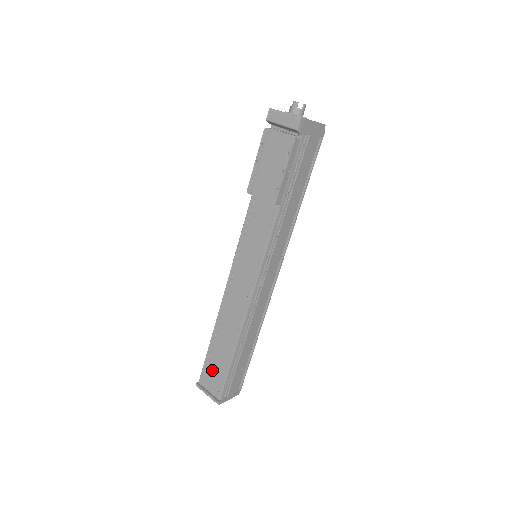
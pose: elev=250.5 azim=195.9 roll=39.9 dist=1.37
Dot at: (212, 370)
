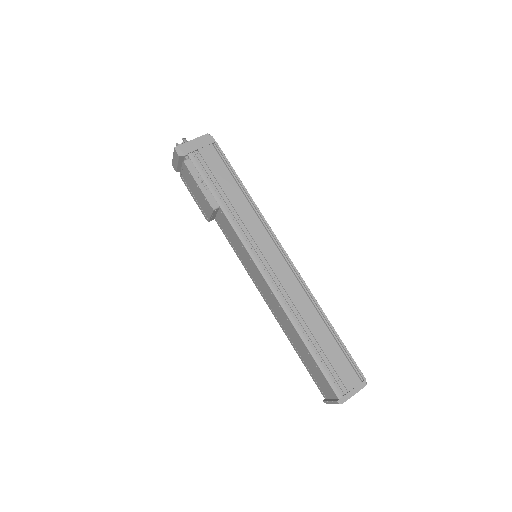
Dot at: (316, 376)
